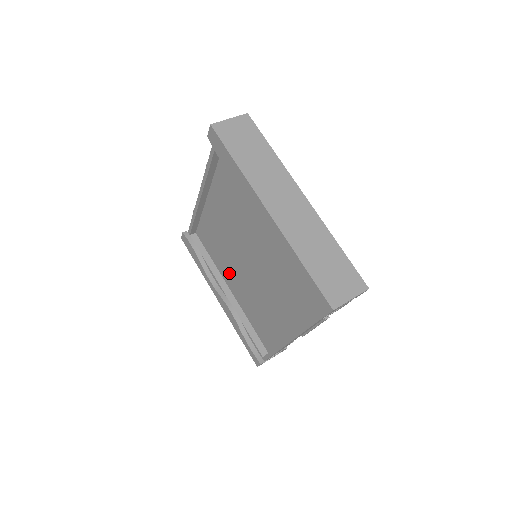
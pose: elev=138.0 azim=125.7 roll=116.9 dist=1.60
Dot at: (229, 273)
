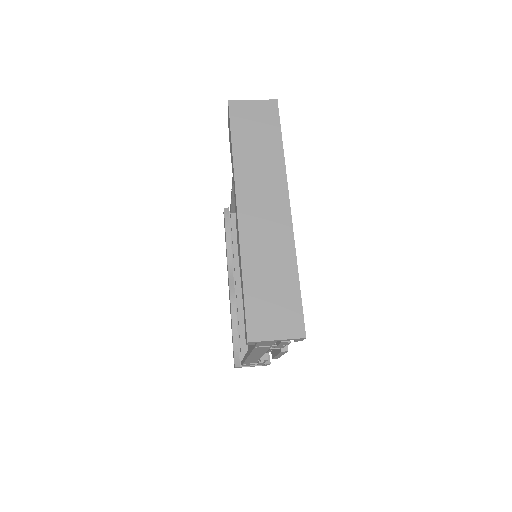
Dot at: occluded
